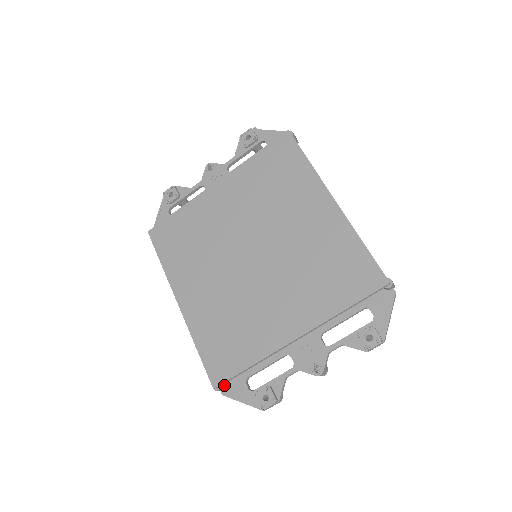
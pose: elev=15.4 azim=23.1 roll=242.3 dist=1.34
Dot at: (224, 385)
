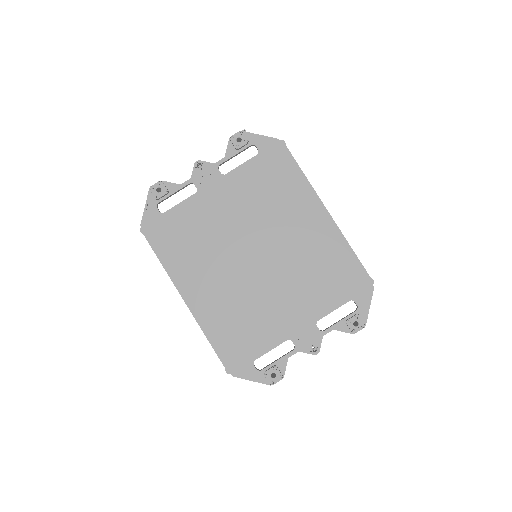
Dot at: occluded
